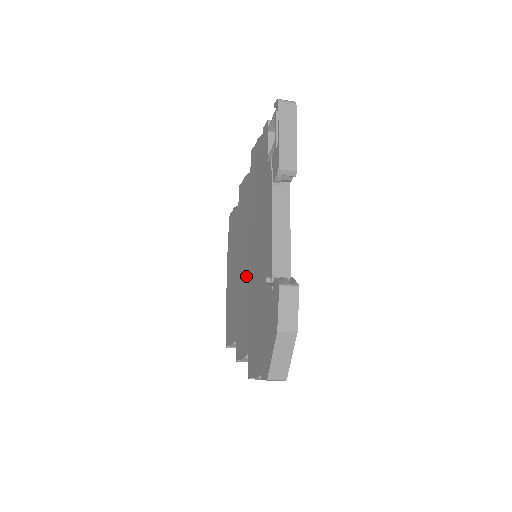
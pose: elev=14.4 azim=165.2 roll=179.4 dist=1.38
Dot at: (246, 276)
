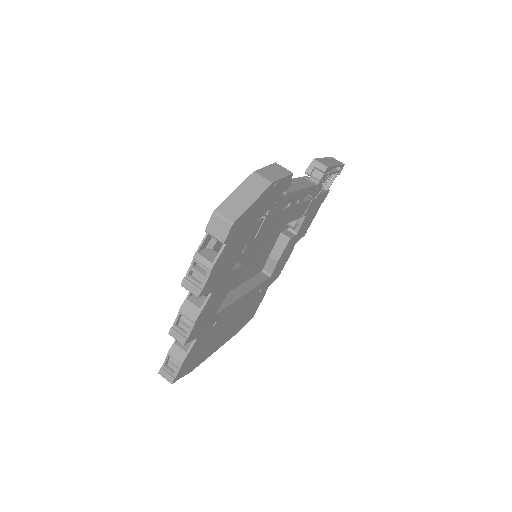
Dot at: occluded
